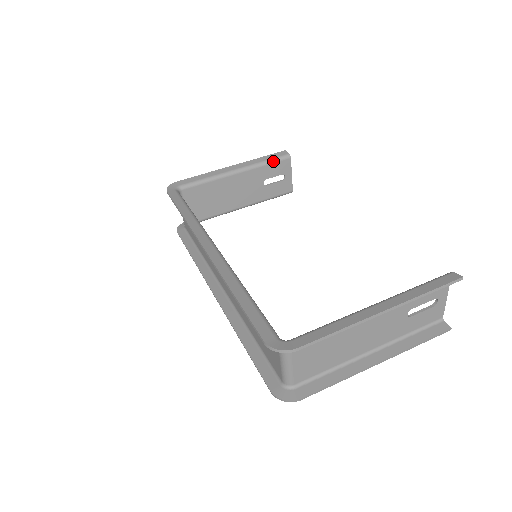
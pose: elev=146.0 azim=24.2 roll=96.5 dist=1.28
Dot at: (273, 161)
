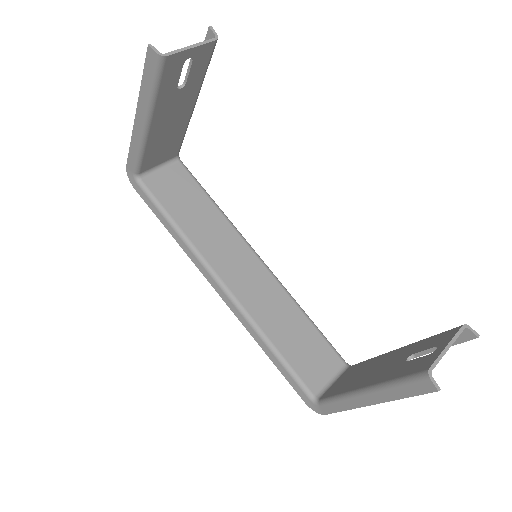
Dot at: (157, 82)
